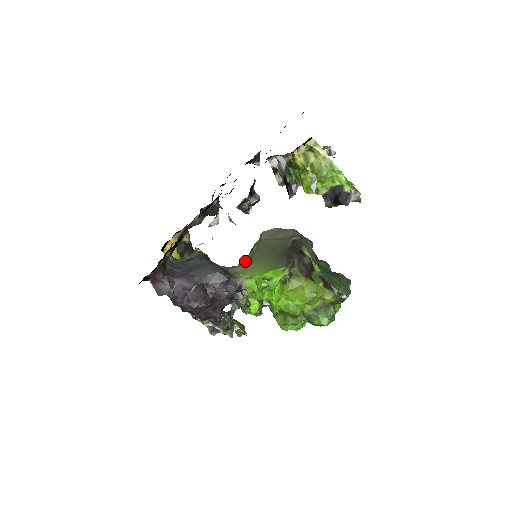
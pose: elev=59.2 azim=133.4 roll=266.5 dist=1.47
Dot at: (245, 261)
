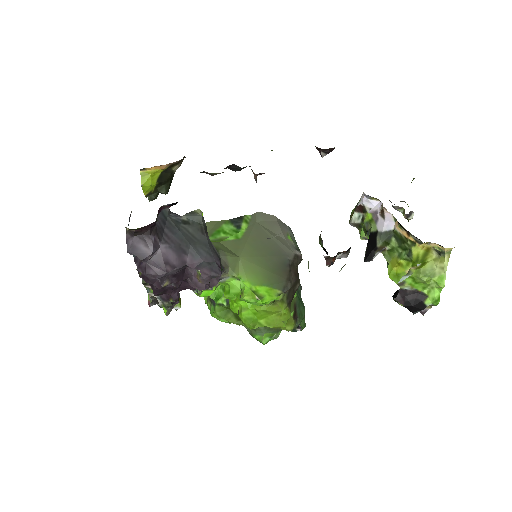
Dot at: (232, 243)
